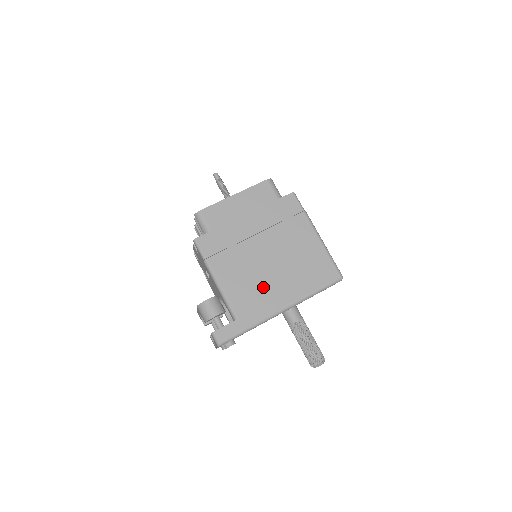
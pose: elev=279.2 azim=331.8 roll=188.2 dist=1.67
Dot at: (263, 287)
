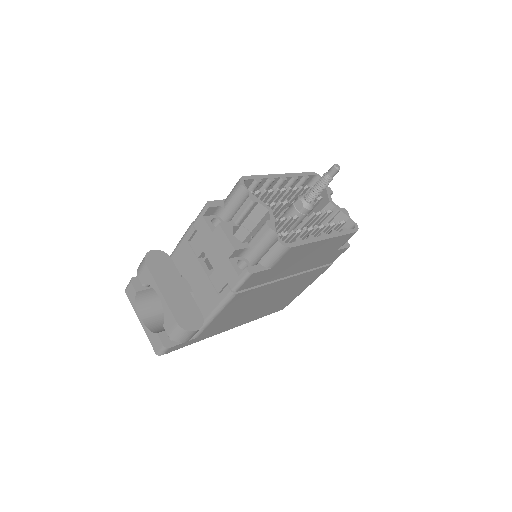
Dot at: (240, 316)
